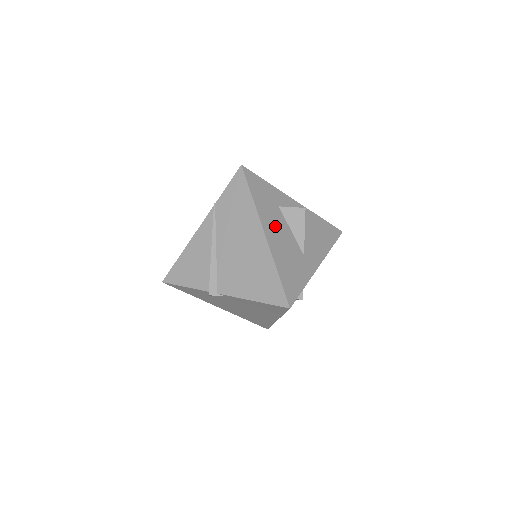
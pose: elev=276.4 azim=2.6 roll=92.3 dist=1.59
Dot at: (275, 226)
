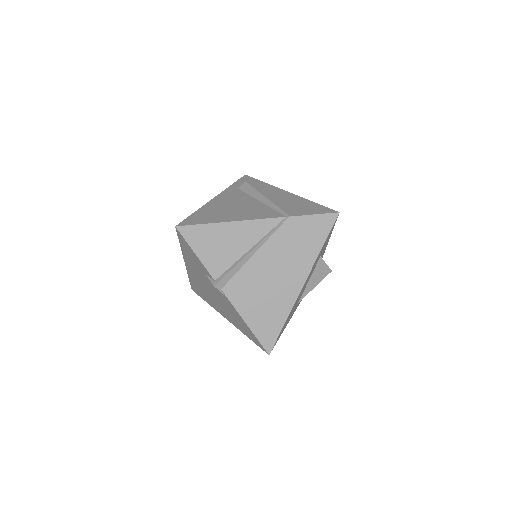
Dot at: (309, 276)
